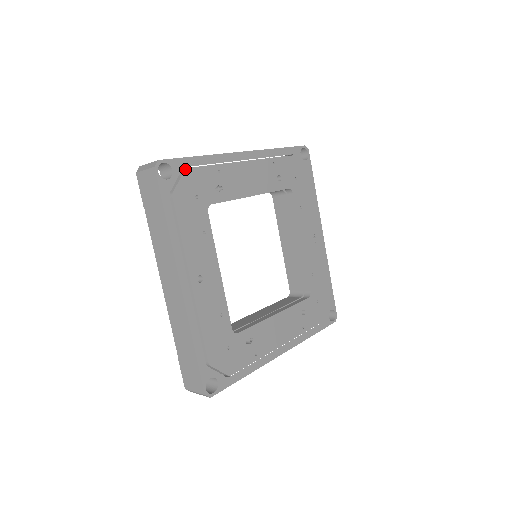
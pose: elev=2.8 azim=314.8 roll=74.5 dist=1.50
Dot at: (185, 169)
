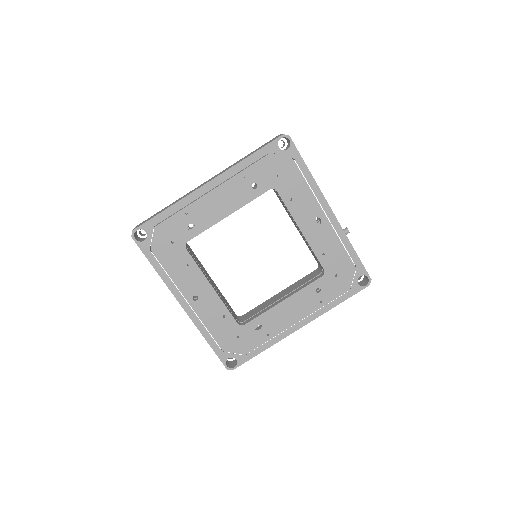
Dot at: (155, 227)
